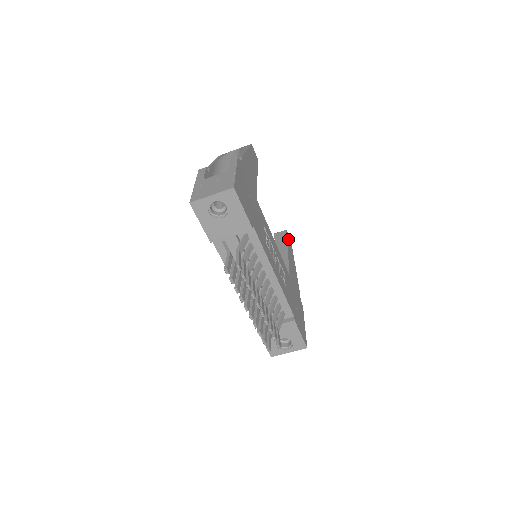
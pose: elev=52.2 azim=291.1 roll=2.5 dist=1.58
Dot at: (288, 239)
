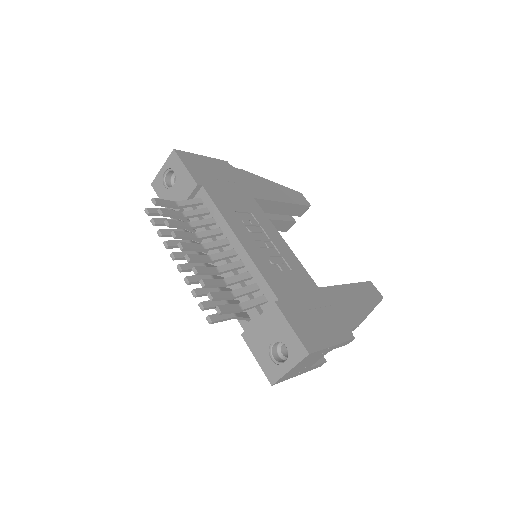
Dot at: (368, 288)
